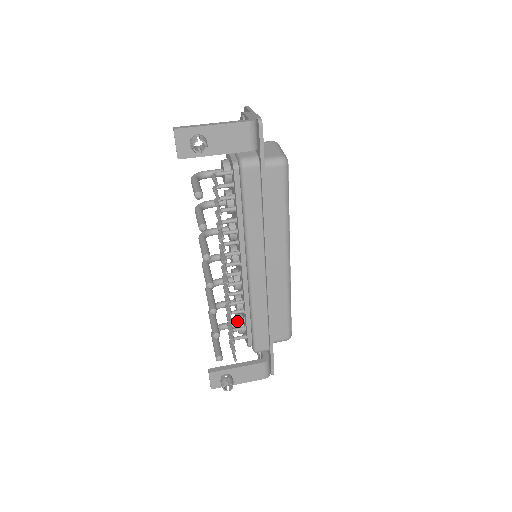
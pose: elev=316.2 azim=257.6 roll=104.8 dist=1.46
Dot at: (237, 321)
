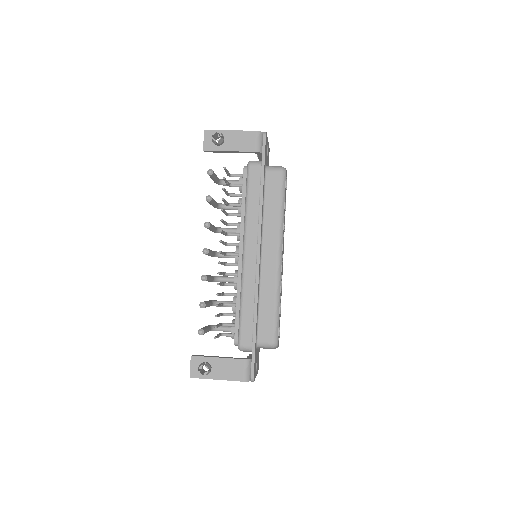
Dot at: (229, 314)
